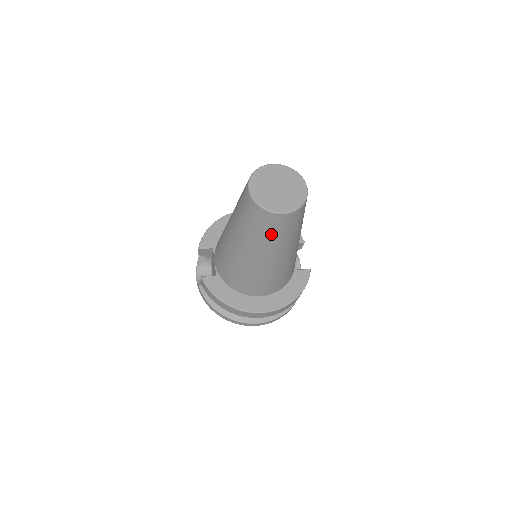
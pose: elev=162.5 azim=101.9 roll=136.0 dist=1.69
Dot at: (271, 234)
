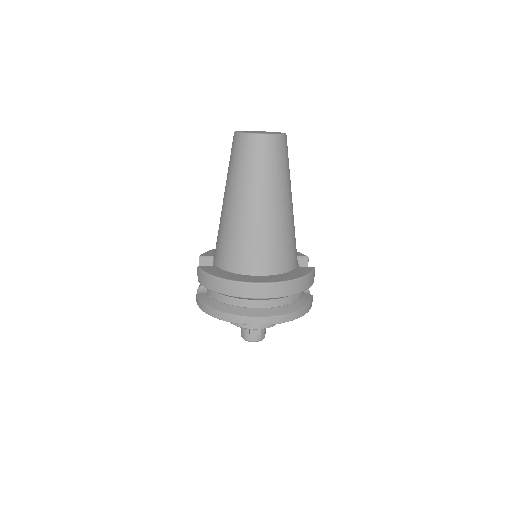
Dot at: (256, 164)
